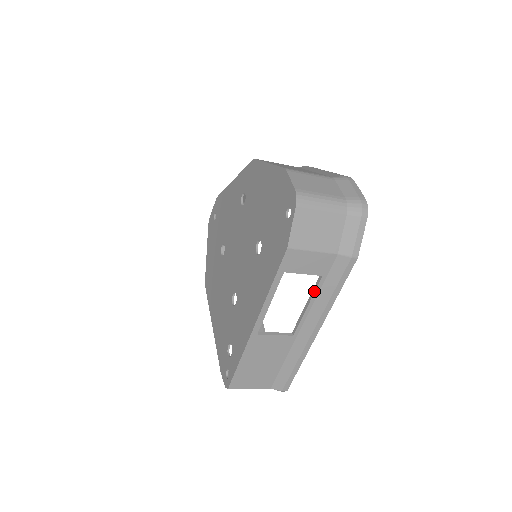
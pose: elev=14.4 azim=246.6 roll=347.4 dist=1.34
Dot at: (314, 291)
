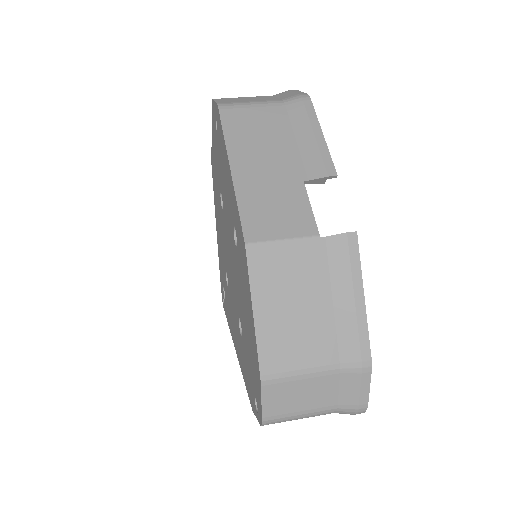
Dot at: occluded
